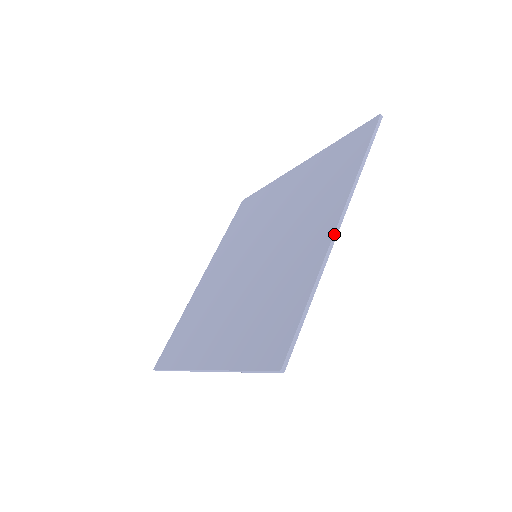
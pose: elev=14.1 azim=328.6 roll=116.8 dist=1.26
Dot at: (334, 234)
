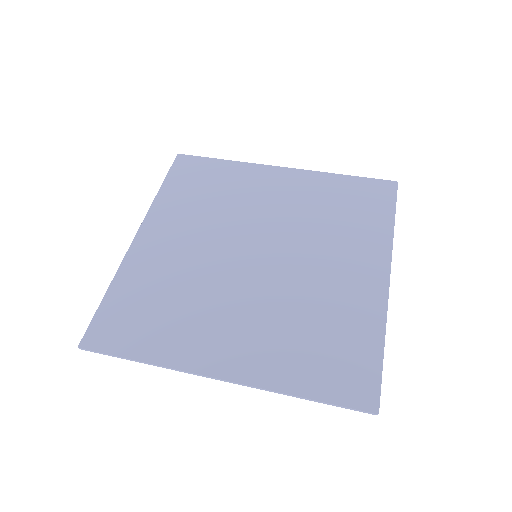
Dot at: occluded
